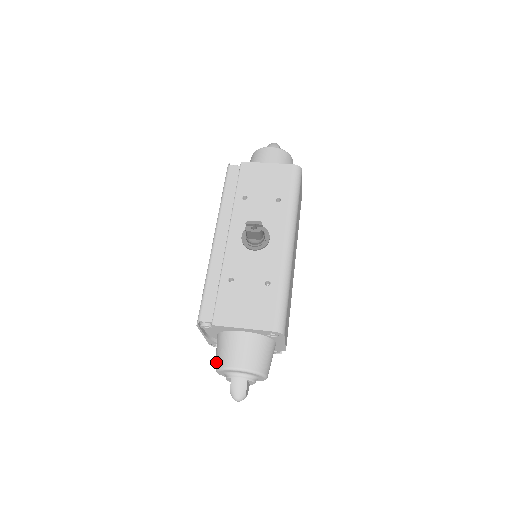
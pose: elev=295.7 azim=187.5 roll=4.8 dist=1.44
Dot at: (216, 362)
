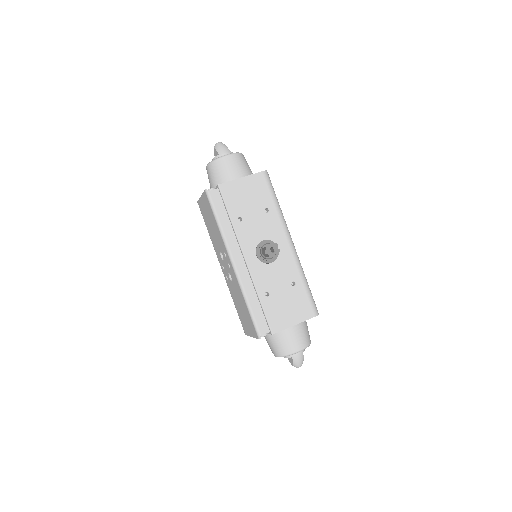
Dot at: (276, 352)
